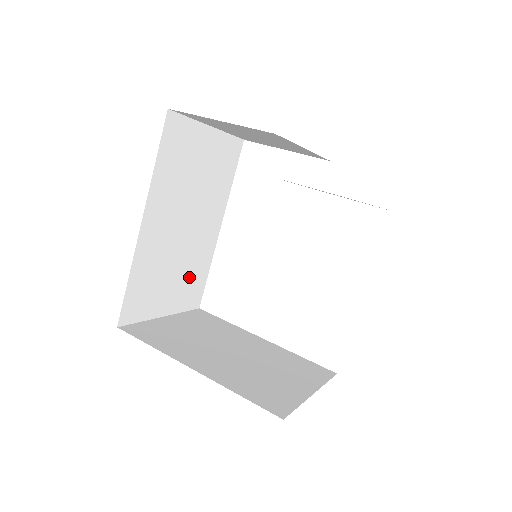
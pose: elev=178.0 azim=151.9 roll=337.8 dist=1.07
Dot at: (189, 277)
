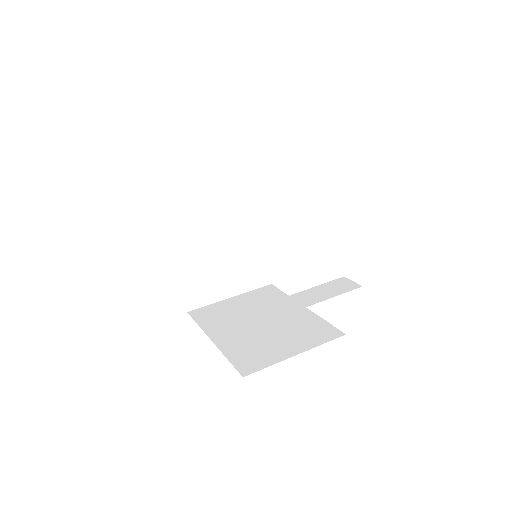
Dot at: occluded
